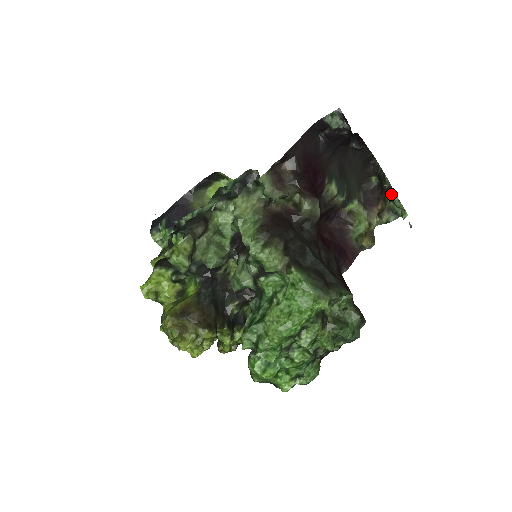
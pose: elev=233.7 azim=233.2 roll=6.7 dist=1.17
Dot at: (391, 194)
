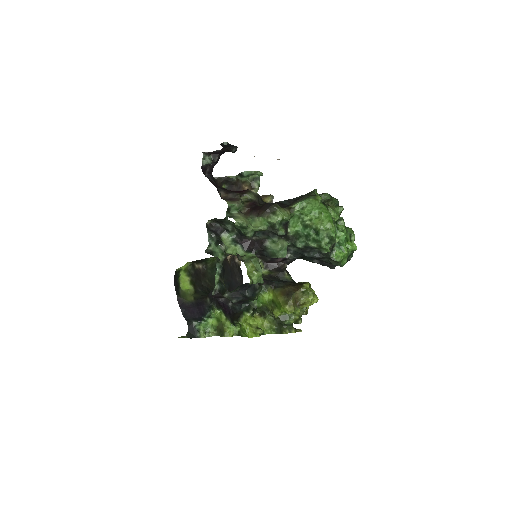
Dot at: (246, 173)
